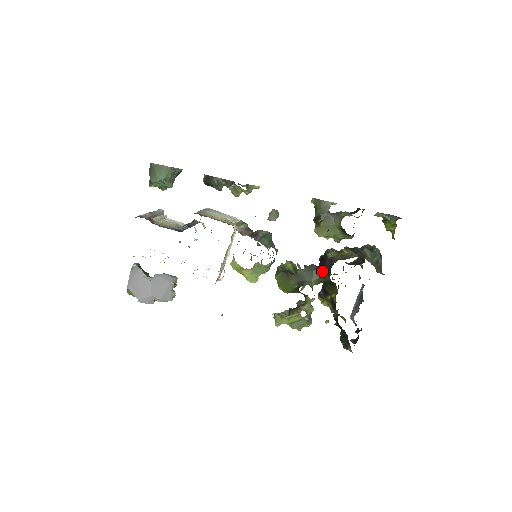
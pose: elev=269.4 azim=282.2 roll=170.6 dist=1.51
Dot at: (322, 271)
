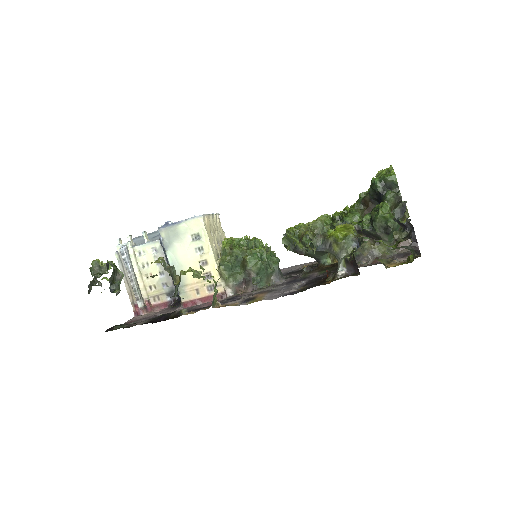
Dot at: occluded
